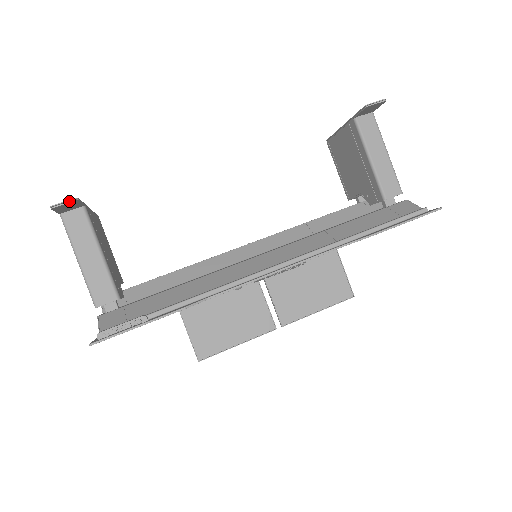
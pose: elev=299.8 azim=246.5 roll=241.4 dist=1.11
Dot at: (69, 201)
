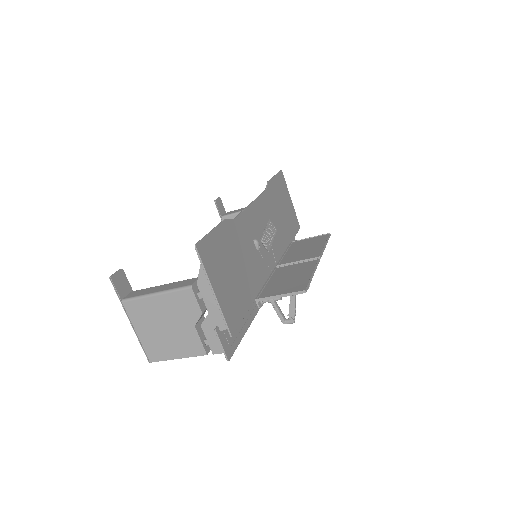
Dot at: (118, 272)
